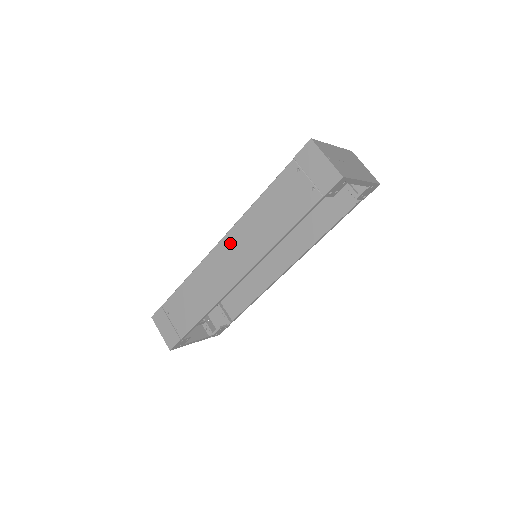
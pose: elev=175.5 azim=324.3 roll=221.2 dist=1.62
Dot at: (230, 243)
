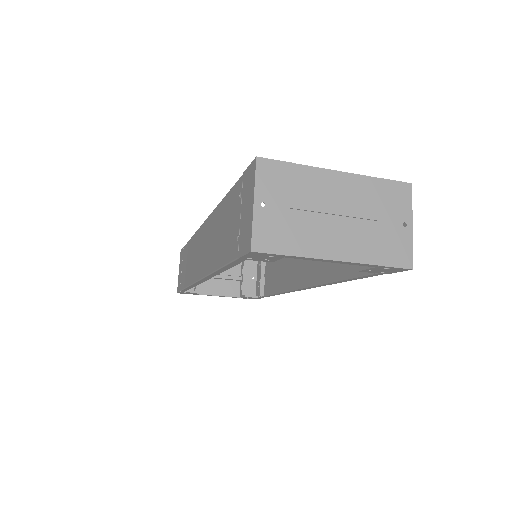
Dot at: (205, 232)
